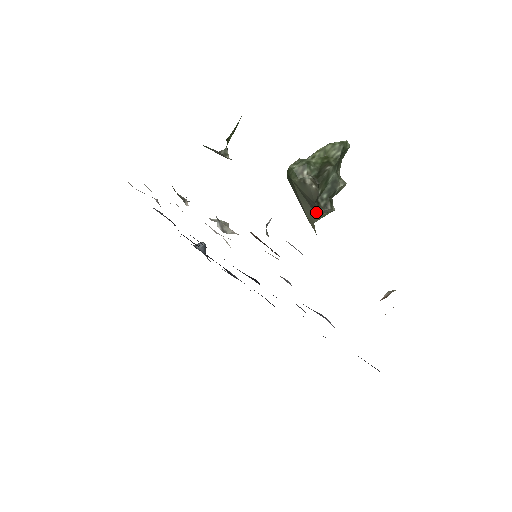
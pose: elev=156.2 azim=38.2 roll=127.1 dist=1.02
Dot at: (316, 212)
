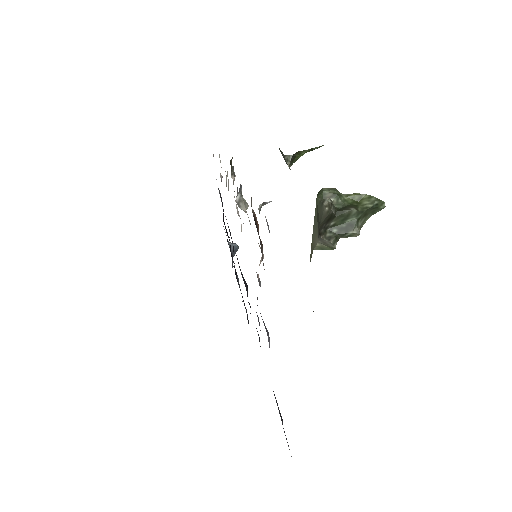
Dot at: (318, 237)
